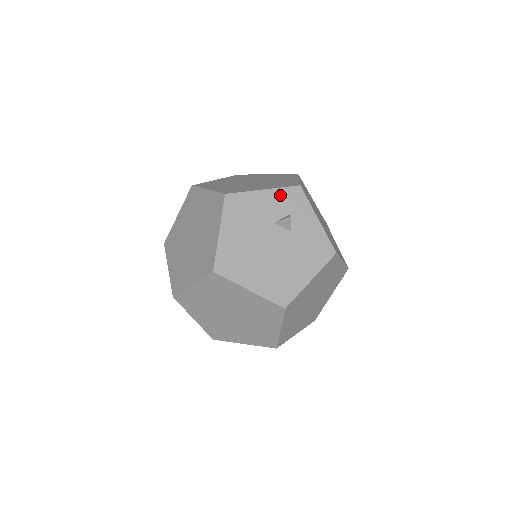
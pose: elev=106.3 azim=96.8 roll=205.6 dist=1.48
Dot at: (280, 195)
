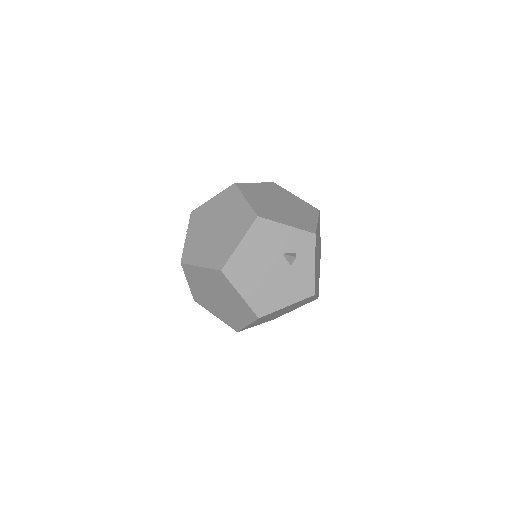
Dot at: (297, 235)
